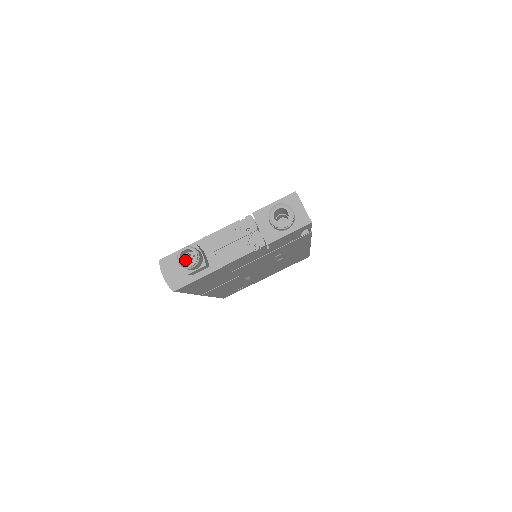
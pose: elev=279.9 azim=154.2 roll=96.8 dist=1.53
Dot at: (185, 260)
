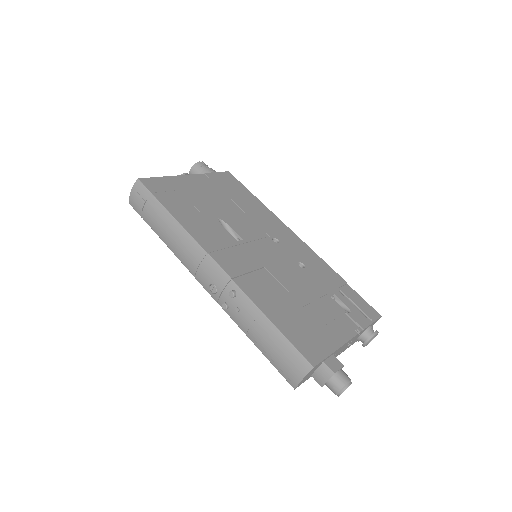
Dot at: (340, 388)
